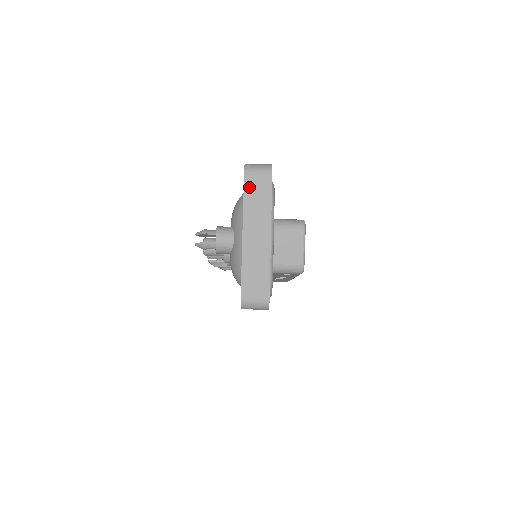
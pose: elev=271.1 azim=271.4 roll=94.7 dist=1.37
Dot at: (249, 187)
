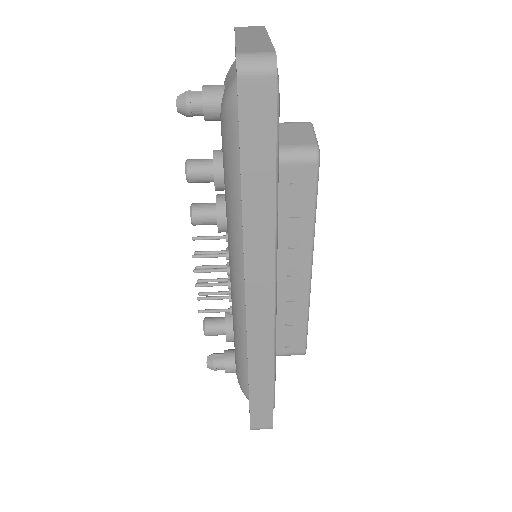
Dot at: (240, 29)
